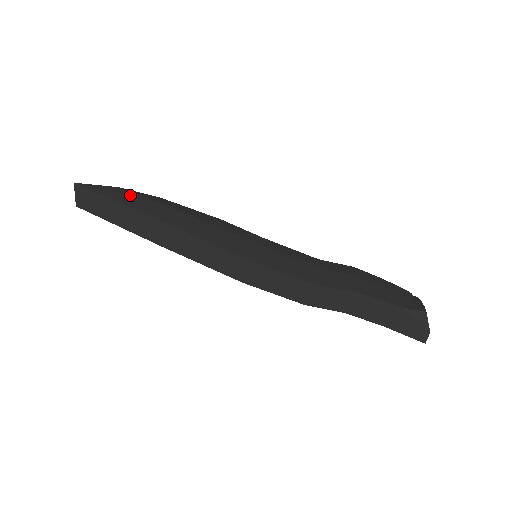
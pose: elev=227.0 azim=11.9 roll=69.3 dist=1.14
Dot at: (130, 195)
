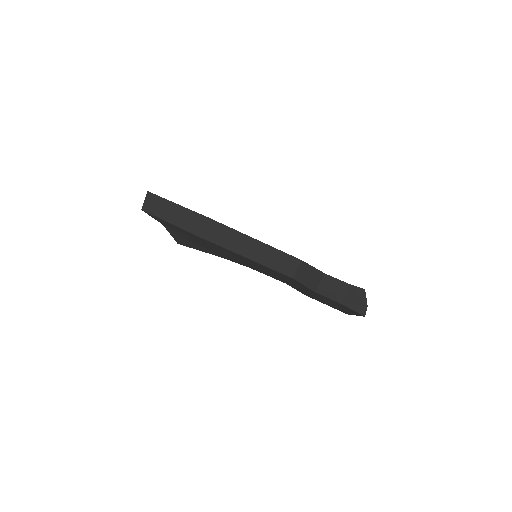
Dot at: occluded
